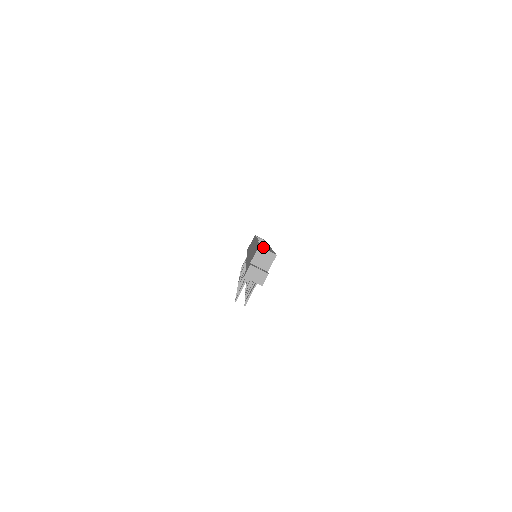
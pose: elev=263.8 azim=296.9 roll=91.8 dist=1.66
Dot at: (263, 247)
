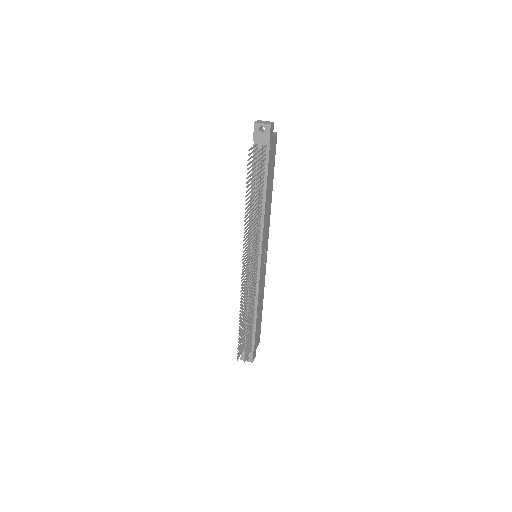
Dot at: occluded
